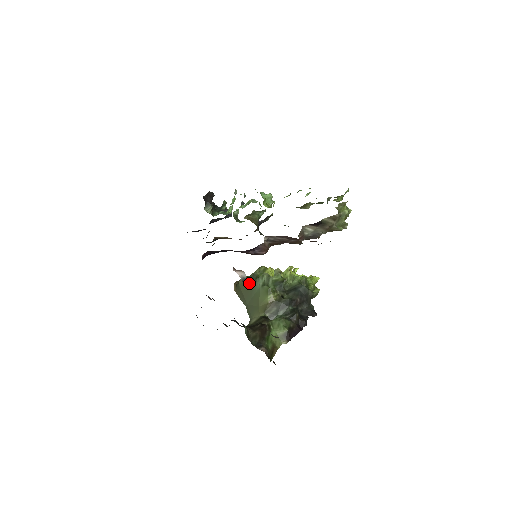
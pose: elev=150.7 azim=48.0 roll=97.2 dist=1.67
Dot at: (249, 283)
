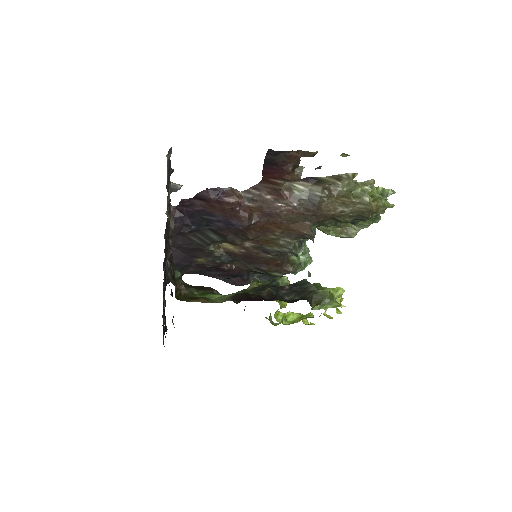
Dot at: occluded
